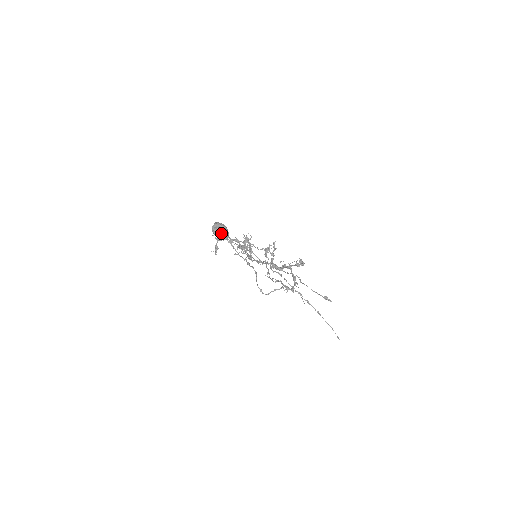
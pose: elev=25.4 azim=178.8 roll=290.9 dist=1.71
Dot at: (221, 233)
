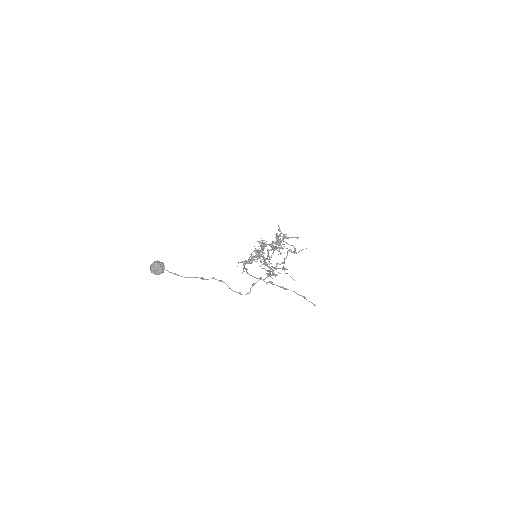
Dot at: (154, 270)
